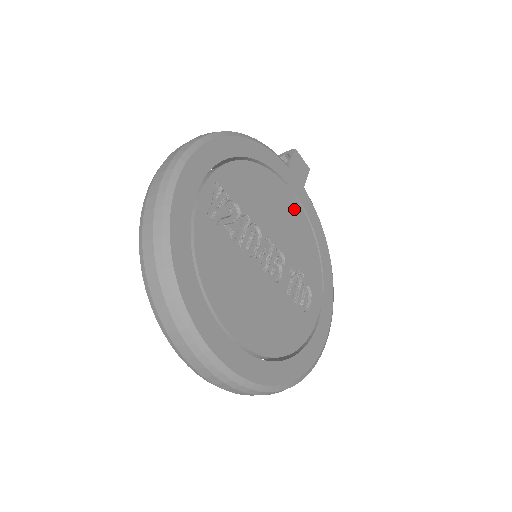
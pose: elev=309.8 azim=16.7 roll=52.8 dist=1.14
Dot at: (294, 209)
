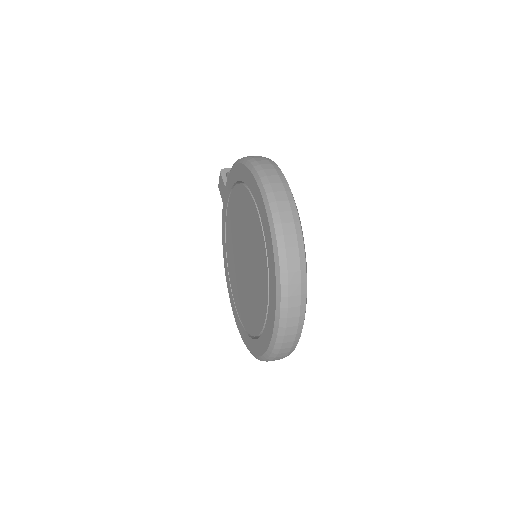
Dot at: occluded
